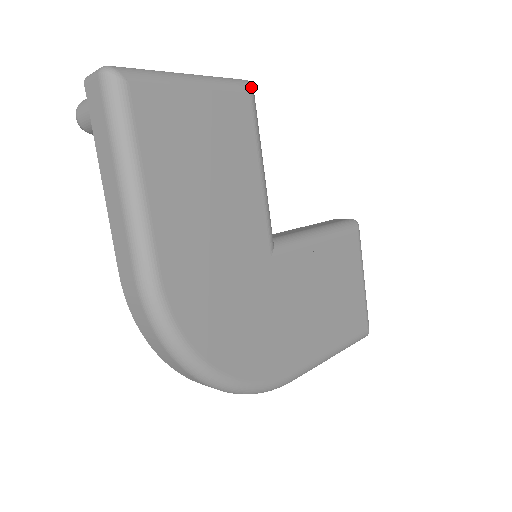
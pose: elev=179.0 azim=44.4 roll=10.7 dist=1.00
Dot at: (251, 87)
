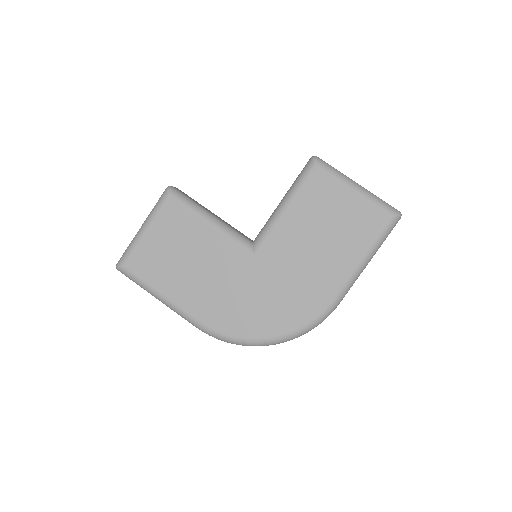
Dot at: (168, 193)
